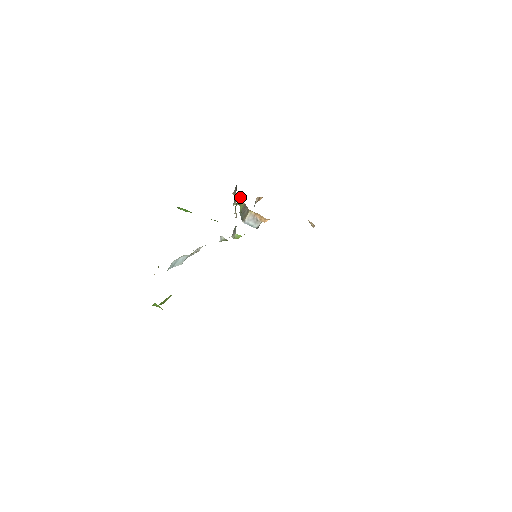
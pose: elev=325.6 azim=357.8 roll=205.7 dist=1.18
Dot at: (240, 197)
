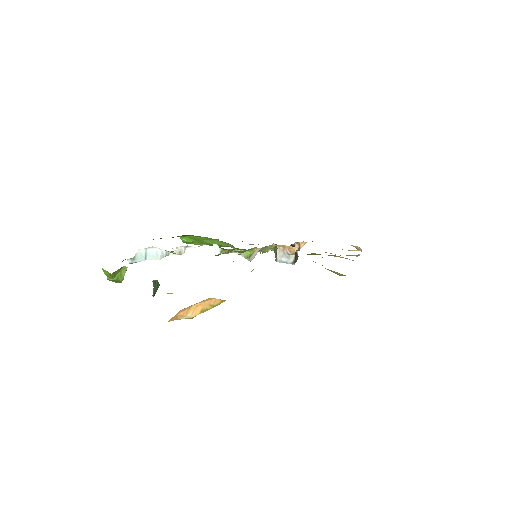
Dot at: occluded
